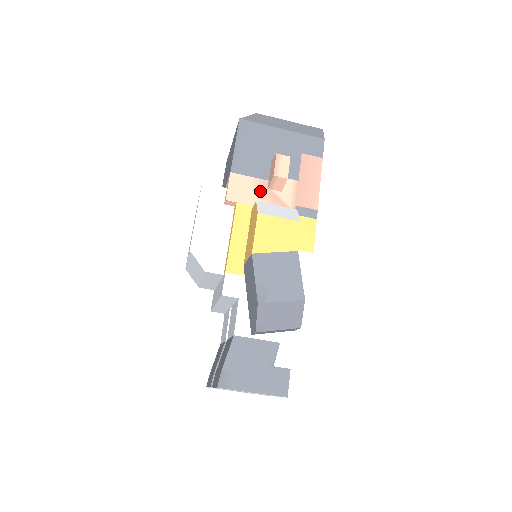
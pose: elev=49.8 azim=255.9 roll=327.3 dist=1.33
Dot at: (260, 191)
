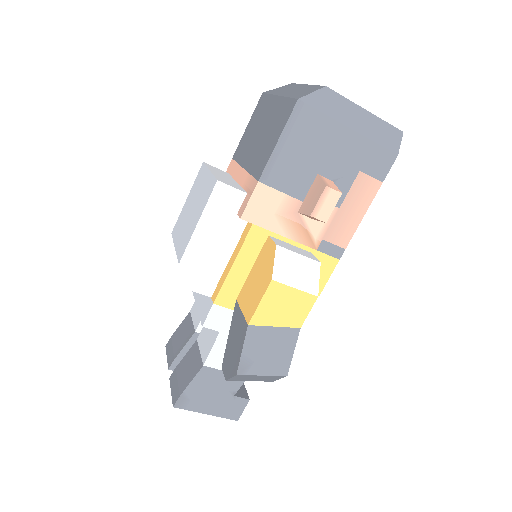
Dot at: (287, 214)
